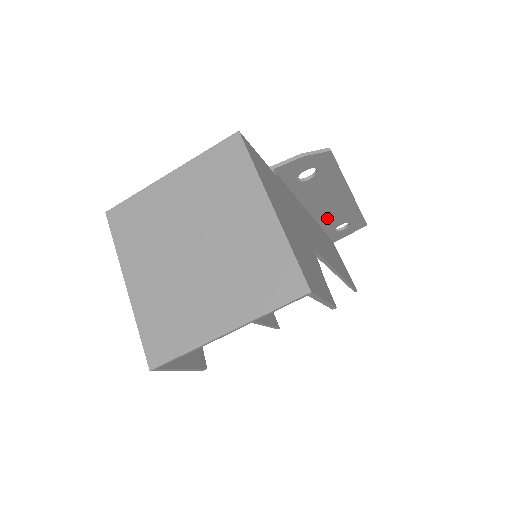
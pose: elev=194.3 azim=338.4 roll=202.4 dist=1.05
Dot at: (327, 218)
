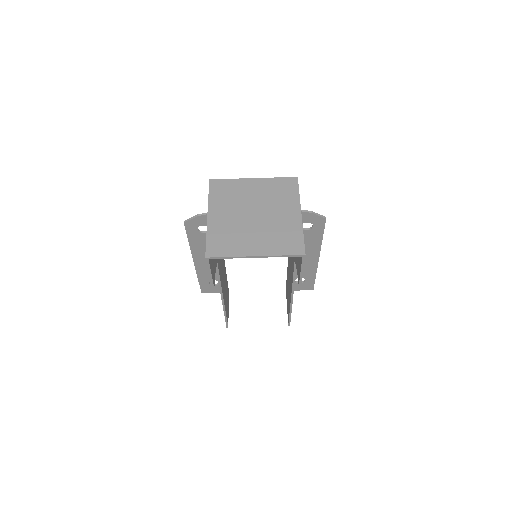
Dot at: occluded
